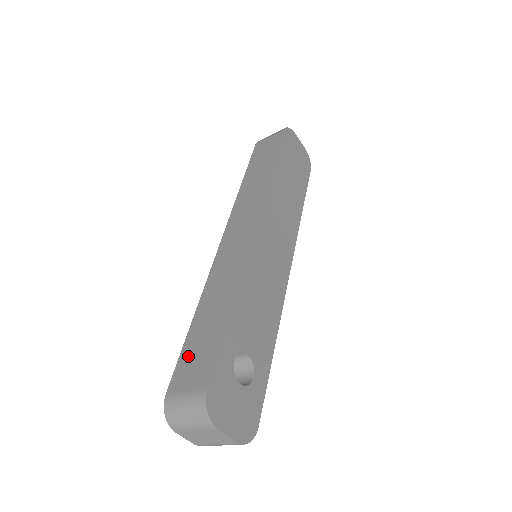
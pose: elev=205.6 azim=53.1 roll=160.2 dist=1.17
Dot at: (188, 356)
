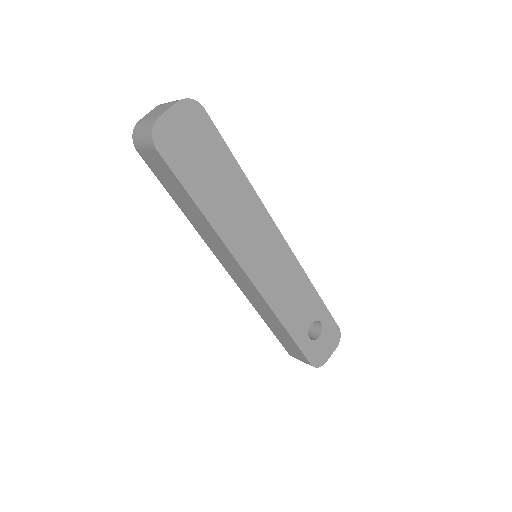
Dot at: (284, 343)
